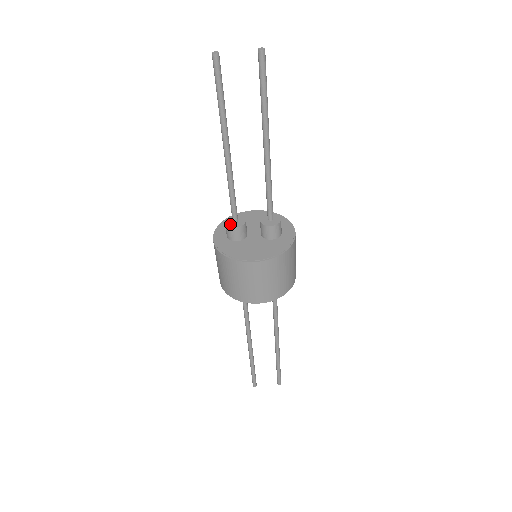
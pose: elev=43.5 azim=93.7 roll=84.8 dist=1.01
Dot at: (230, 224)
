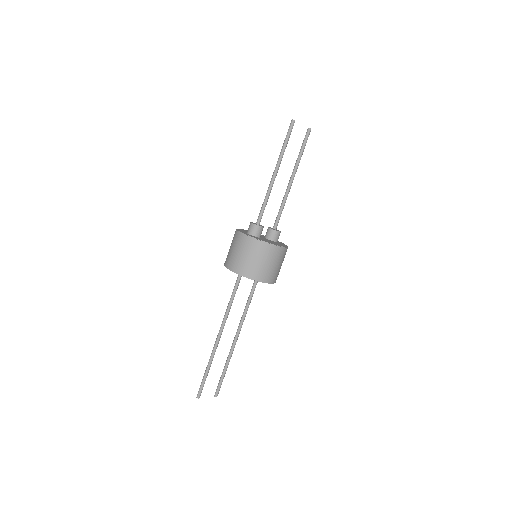
Dot at: (256, 224)
